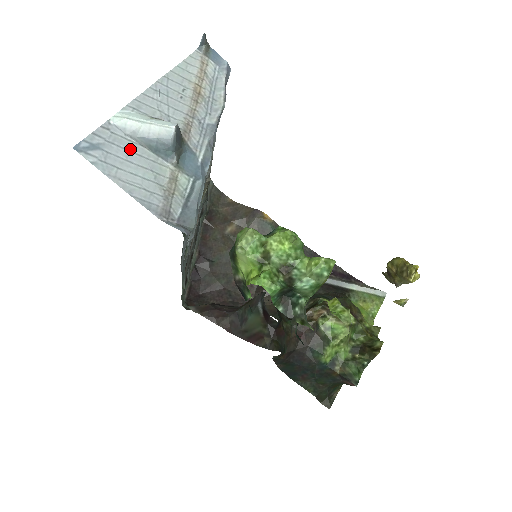
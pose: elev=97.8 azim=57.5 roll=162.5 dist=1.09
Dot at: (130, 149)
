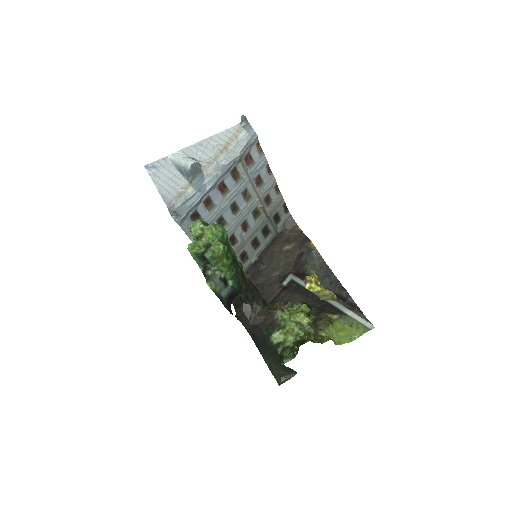
Dot at: (171, 171)
